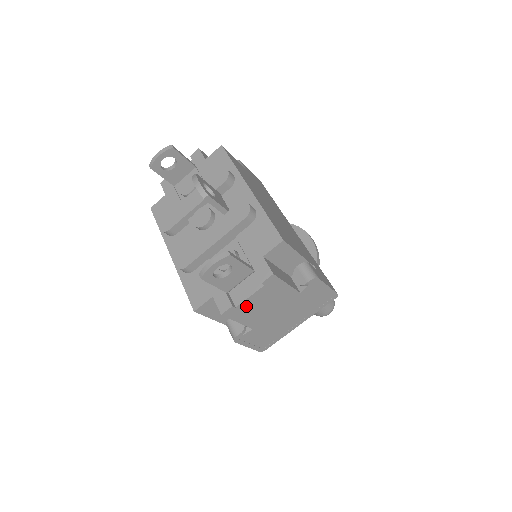
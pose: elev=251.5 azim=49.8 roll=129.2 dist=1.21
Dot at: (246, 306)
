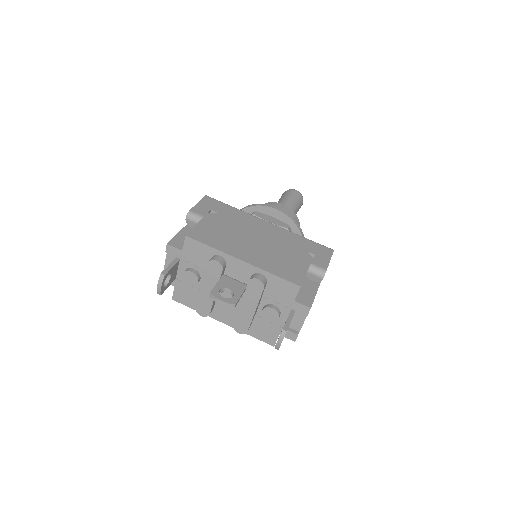
Dot at: occluded
